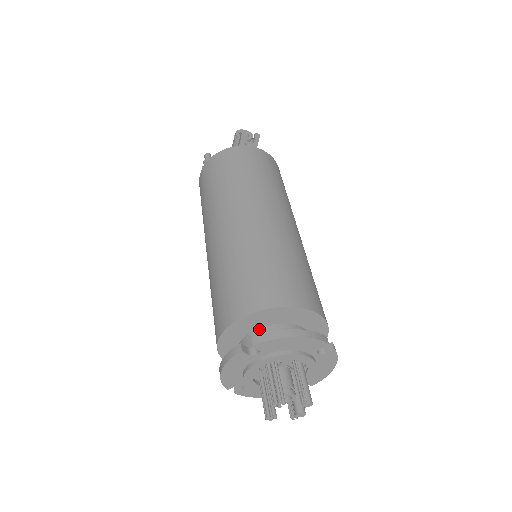
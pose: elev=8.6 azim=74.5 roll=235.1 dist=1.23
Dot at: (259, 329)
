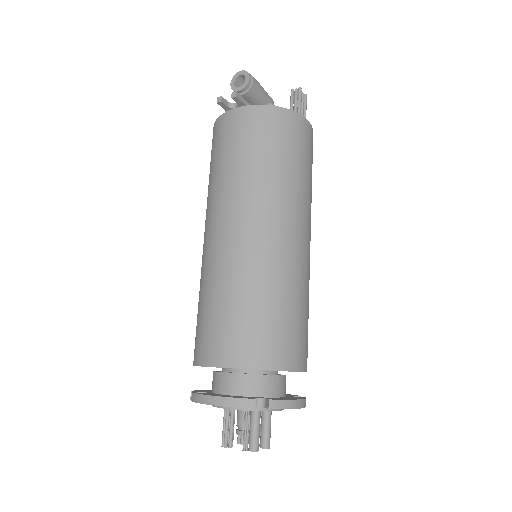
Dot at: (214, 373)
